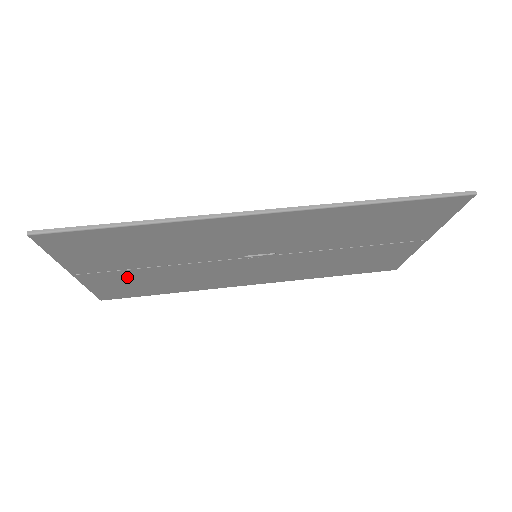
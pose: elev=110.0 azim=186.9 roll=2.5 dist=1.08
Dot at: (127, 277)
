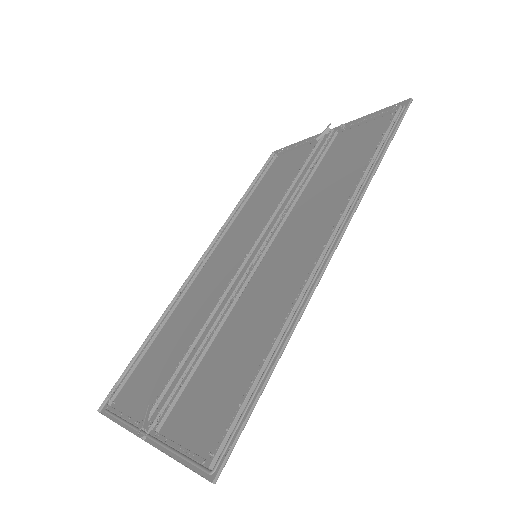
Dot at: (165, 380)
